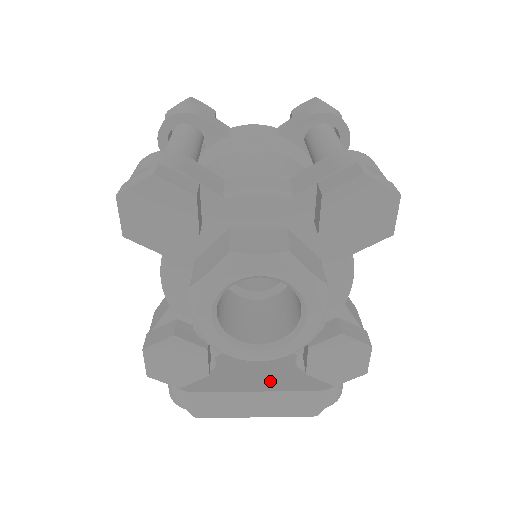
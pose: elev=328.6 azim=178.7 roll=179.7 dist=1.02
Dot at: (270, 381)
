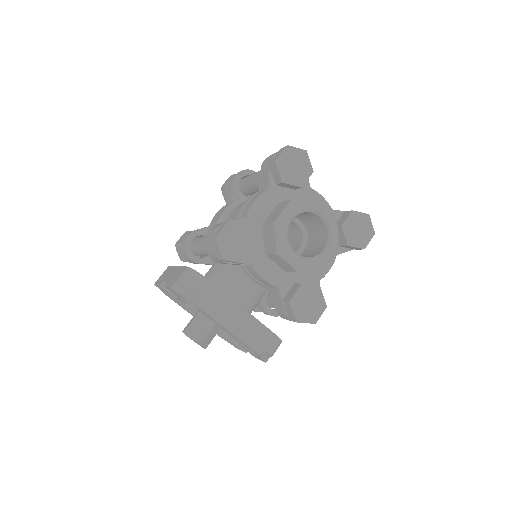
Dot at: occluded
